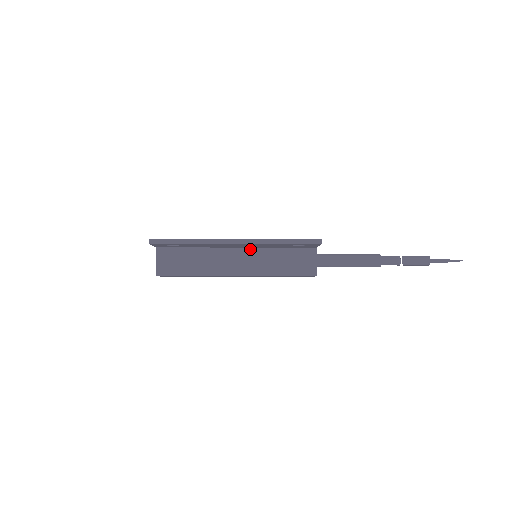
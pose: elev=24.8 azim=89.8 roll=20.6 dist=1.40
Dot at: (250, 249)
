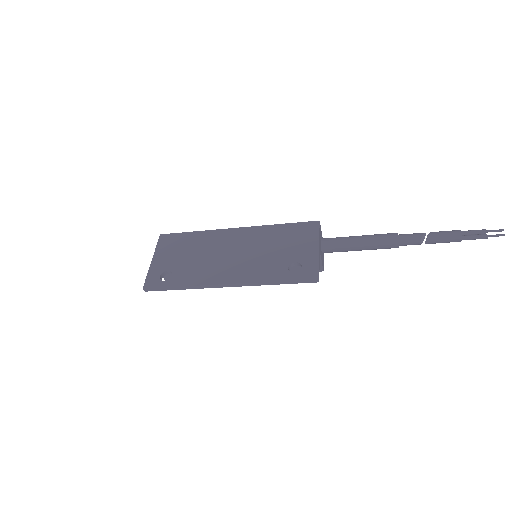
Dot at: occluded
